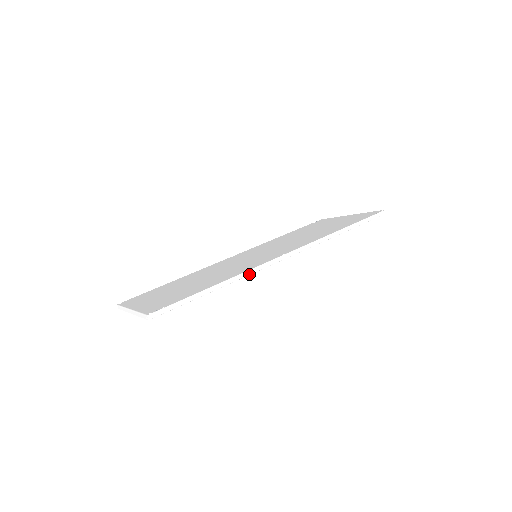
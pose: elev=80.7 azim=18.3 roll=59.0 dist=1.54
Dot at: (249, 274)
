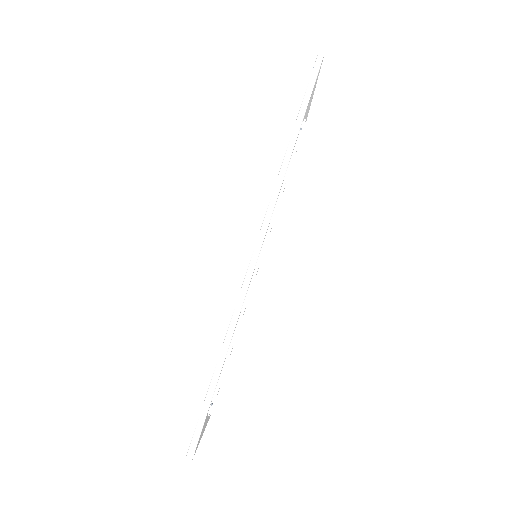
Dot at: (239, 312)
